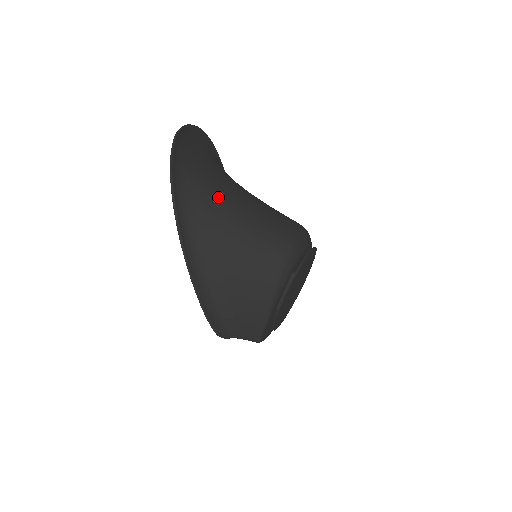
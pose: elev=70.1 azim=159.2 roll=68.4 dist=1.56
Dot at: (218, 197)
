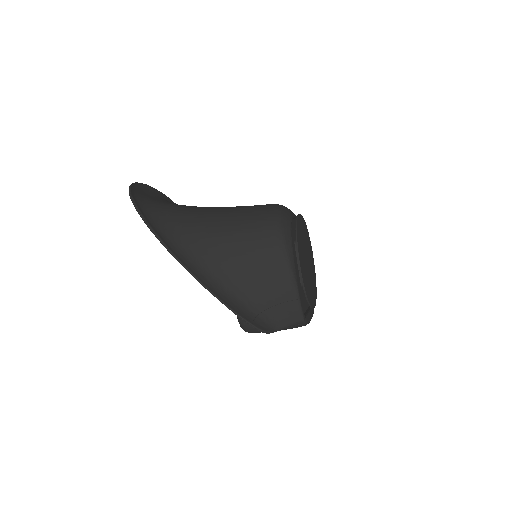
Dot at: (192, 214)
